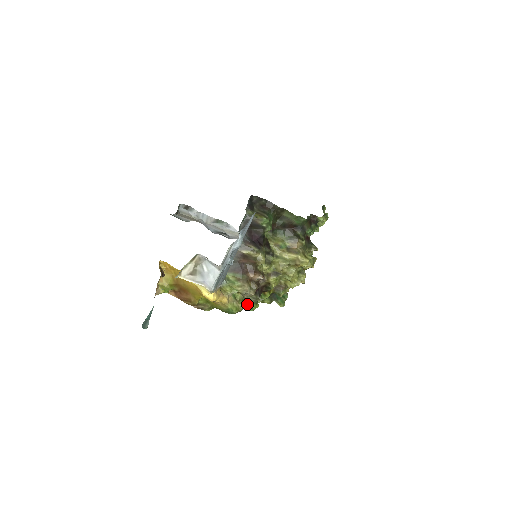
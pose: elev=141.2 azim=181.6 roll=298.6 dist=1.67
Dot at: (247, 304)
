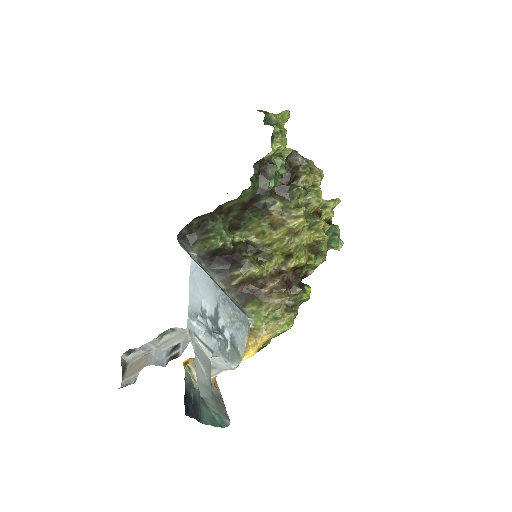
Dot at: (296, 303)
